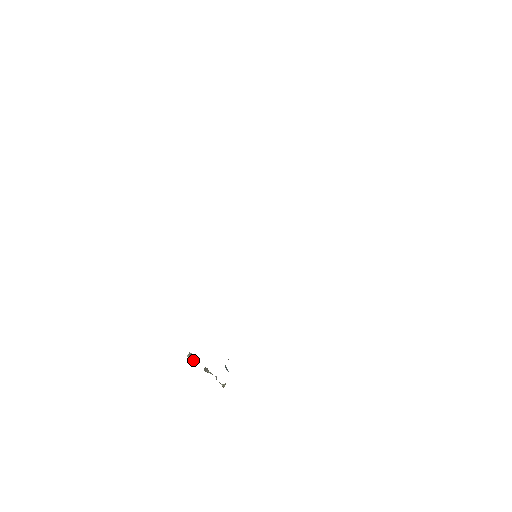
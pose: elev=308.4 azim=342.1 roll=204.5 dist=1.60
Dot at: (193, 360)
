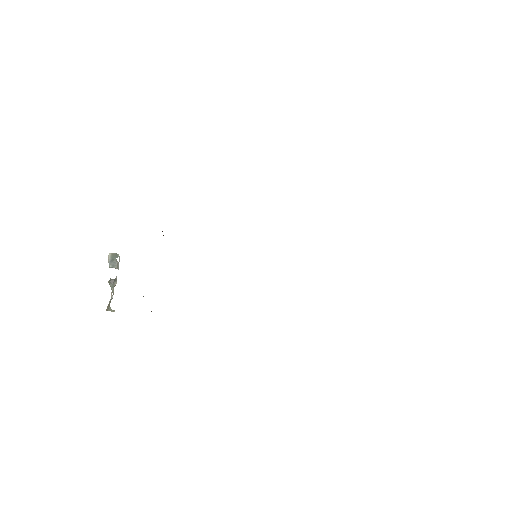
Dot at: (111, 262)
